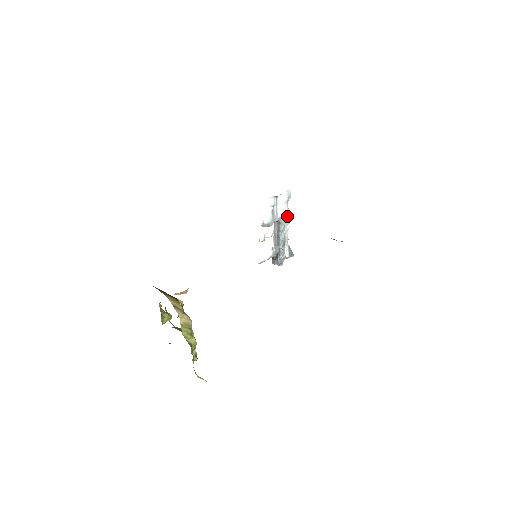
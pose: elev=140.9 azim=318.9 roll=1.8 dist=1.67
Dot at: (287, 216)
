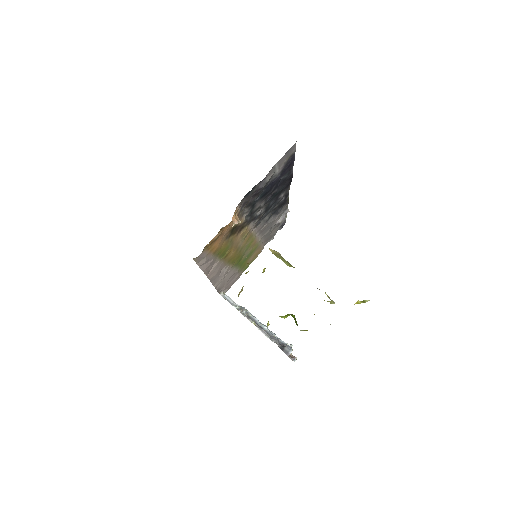
Dot at: occluded
